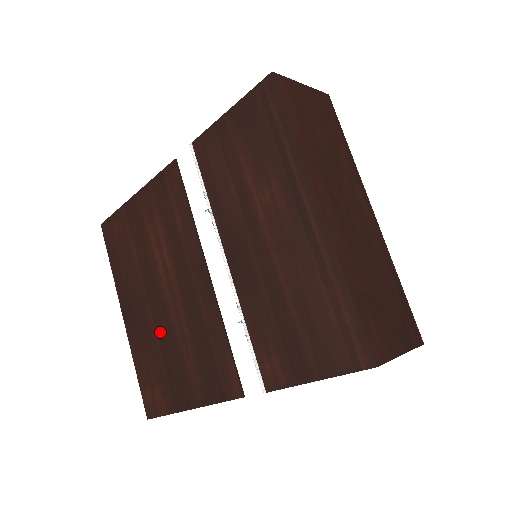
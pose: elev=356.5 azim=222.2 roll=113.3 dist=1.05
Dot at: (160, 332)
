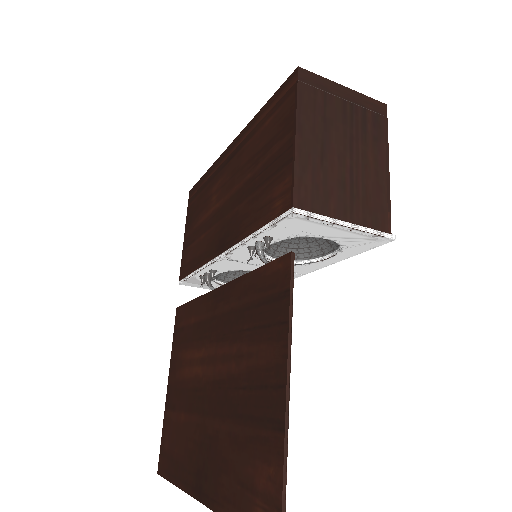
Dot at: (224, 411)
